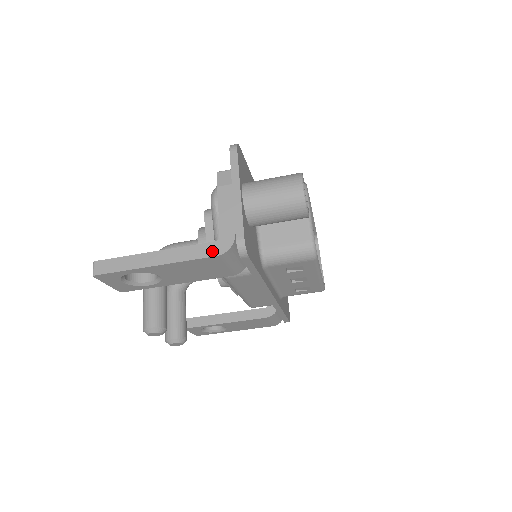
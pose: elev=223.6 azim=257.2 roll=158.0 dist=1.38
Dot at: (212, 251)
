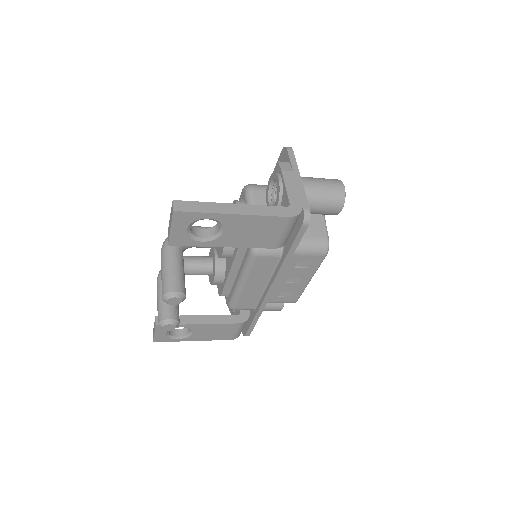
Dot at: (285, 213)
